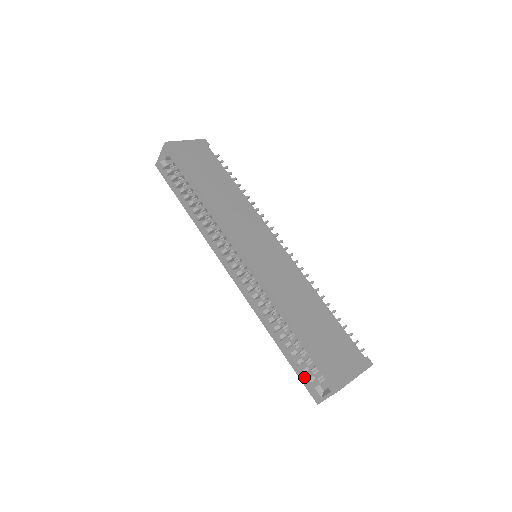
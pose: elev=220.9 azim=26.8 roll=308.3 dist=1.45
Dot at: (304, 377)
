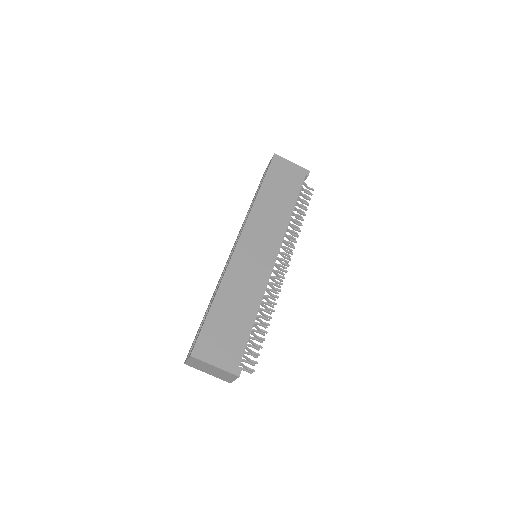
Dot at: (194, 340)
